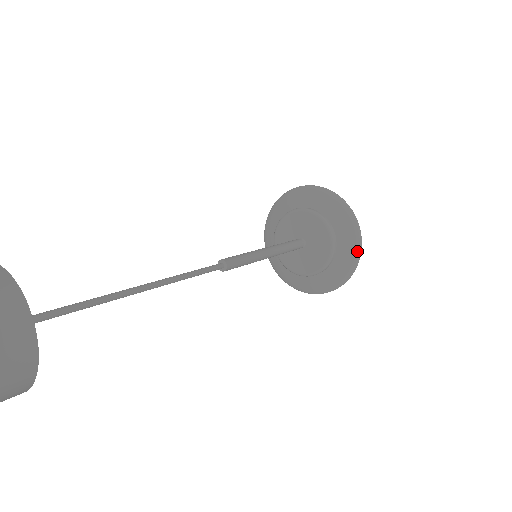
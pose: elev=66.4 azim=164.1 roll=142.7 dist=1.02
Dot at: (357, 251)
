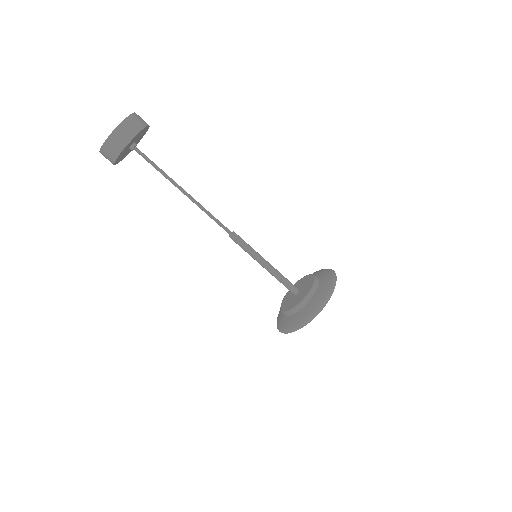
Dot at: (323, 299)
